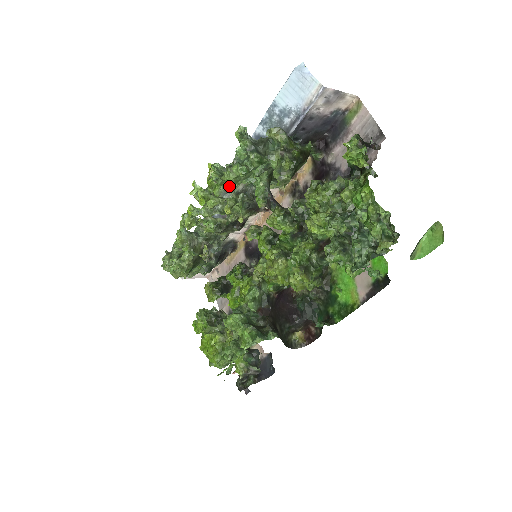
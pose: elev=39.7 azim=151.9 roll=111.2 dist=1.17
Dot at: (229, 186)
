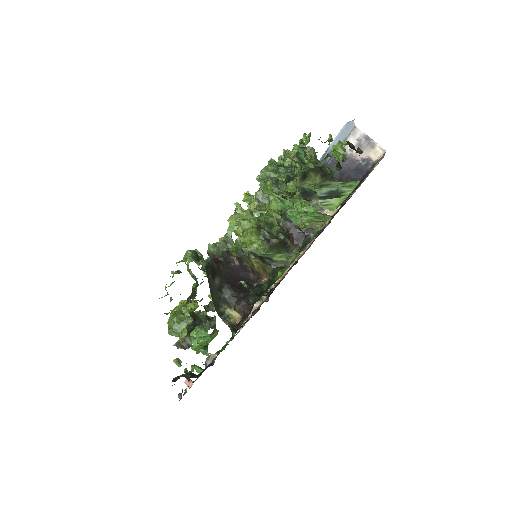
Dot at: (260, 177)
